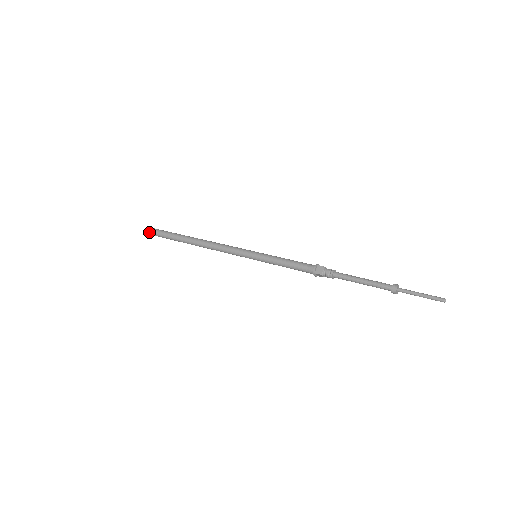
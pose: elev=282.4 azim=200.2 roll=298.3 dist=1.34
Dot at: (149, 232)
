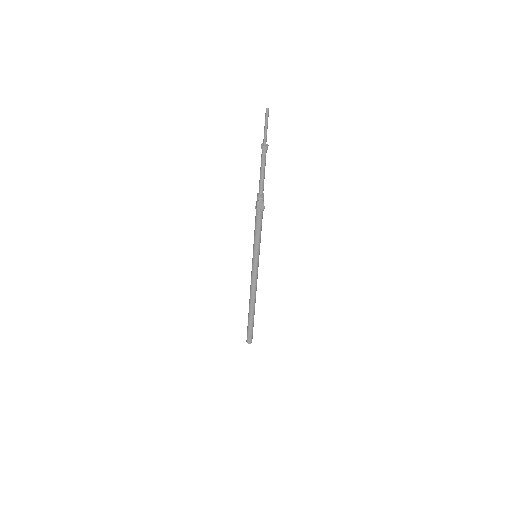
Dot at: occluded
